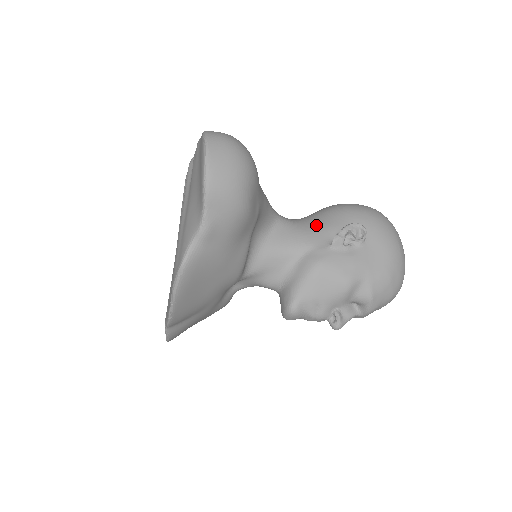
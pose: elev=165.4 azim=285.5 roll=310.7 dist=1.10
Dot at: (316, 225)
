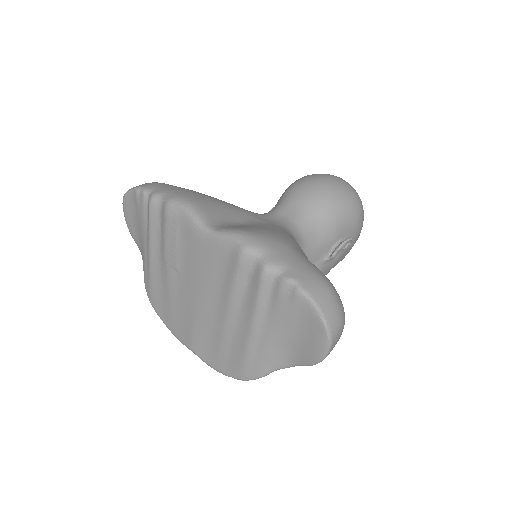
Dot at: (319, 239)
